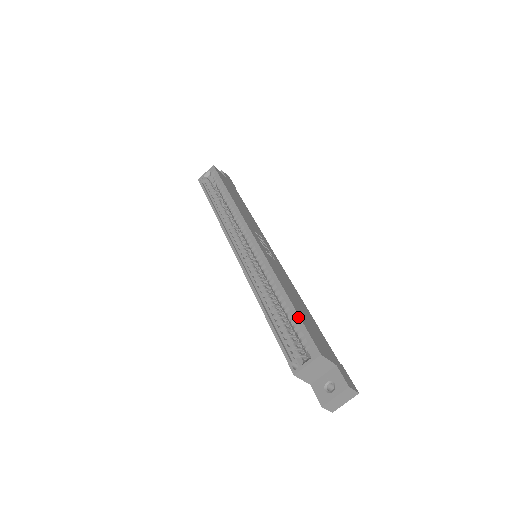
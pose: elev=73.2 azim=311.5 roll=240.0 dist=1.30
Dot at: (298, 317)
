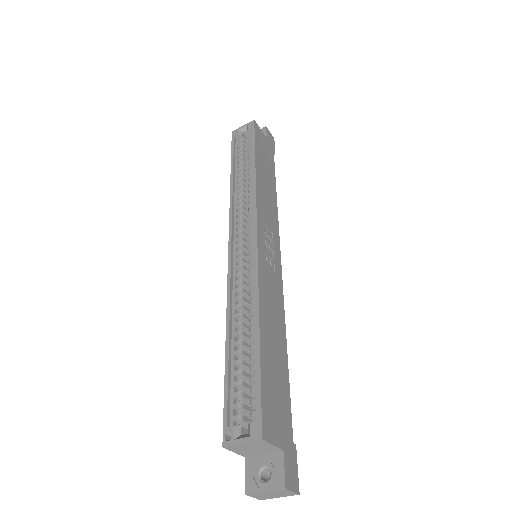
Dot at: (259, 371)
